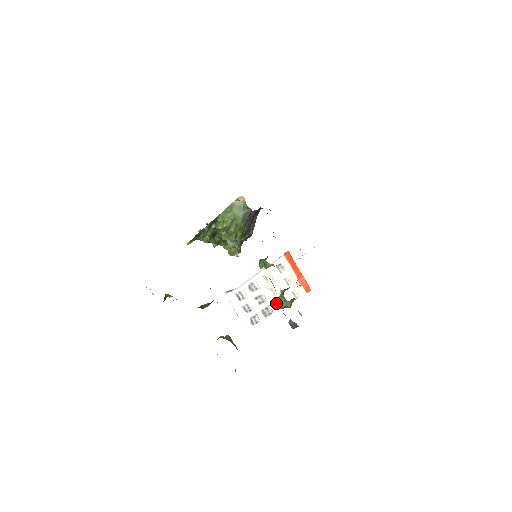
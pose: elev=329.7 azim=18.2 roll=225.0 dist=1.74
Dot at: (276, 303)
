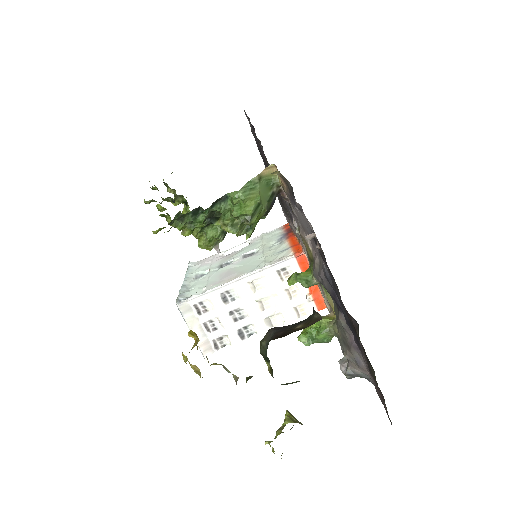
Dot at: (308, 336)
